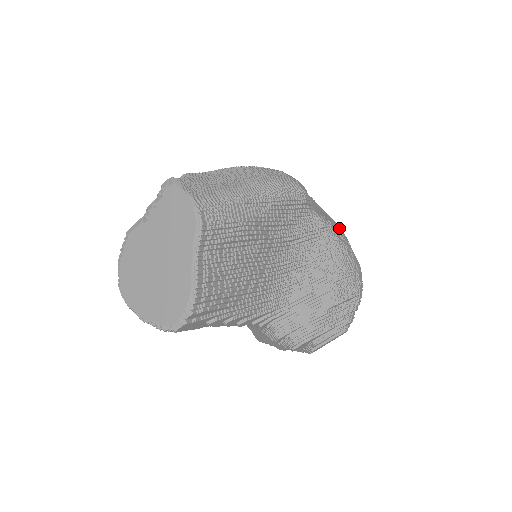
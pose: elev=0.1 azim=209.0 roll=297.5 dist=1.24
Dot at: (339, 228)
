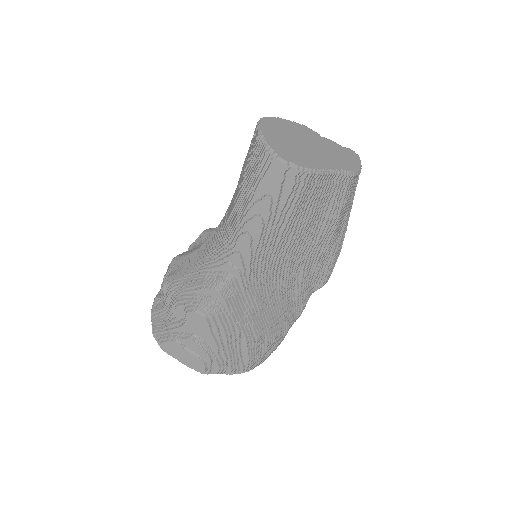
Dot at: occluded
